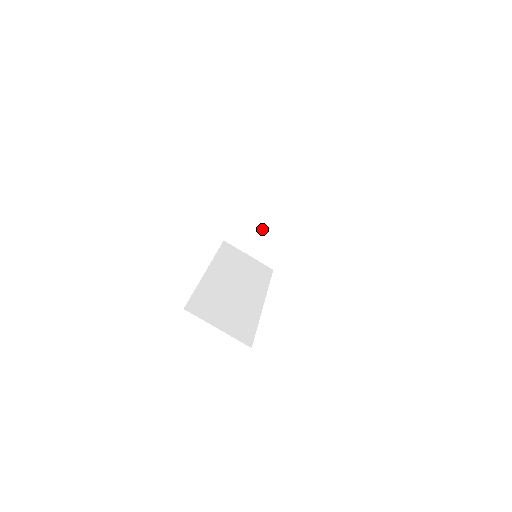
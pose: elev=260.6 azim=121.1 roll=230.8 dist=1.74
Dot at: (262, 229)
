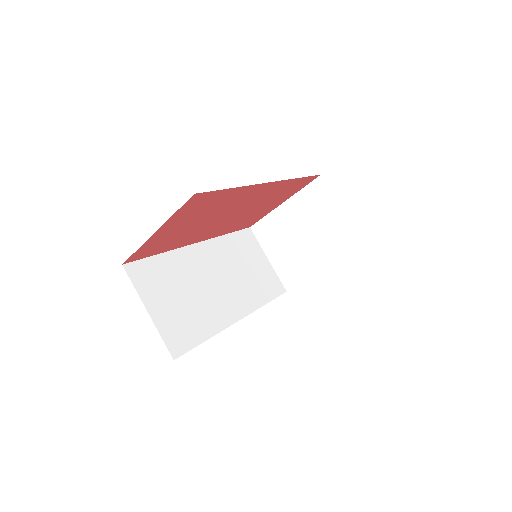
Dot at: (296, 236)
